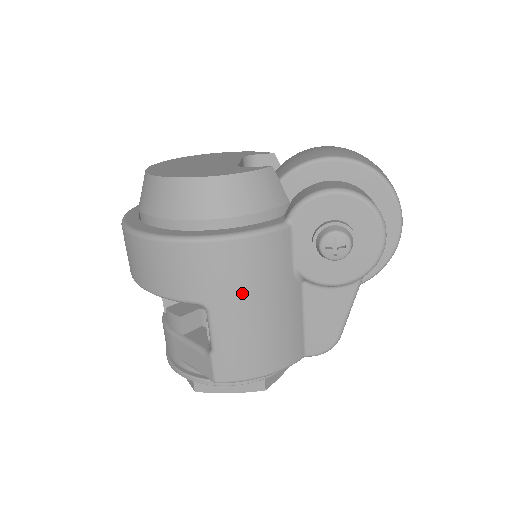
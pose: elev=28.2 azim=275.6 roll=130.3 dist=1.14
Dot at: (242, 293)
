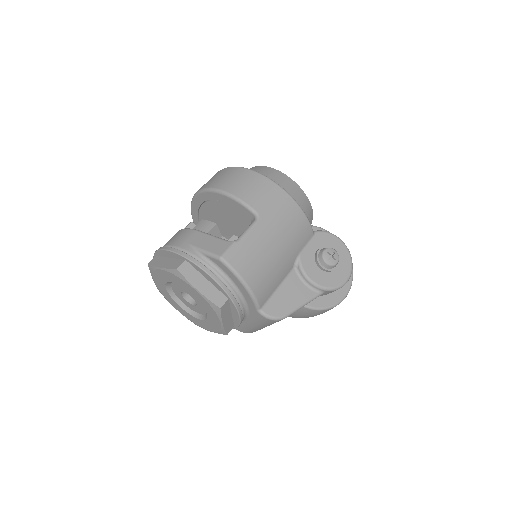
Dot at: (280, 229)
